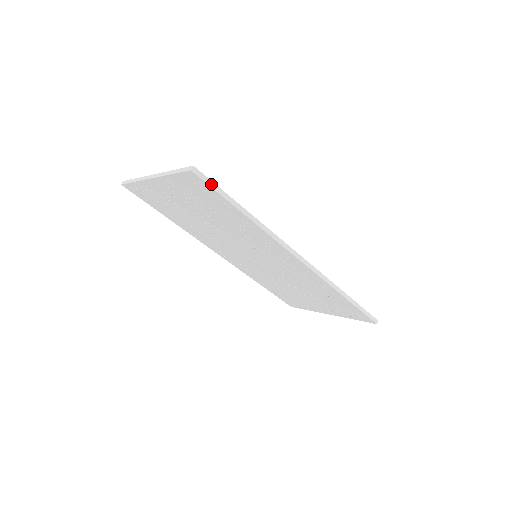
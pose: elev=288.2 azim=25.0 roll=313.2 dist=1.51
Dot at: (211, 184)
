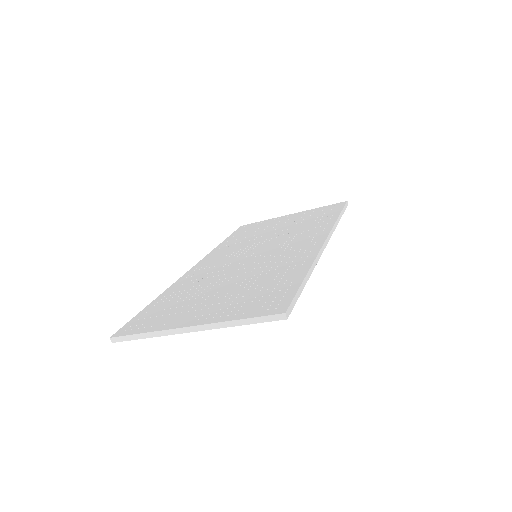
Dot at: (294, 302)
